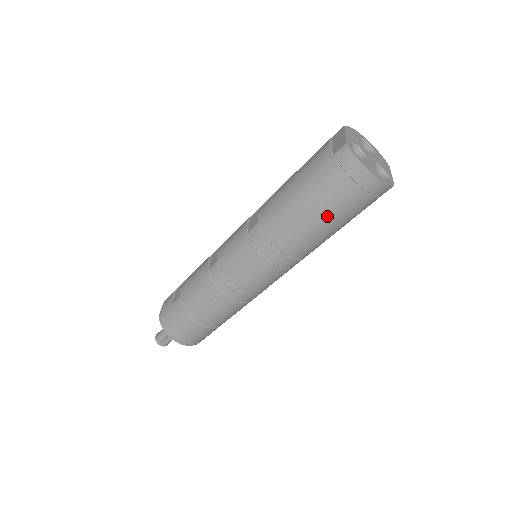
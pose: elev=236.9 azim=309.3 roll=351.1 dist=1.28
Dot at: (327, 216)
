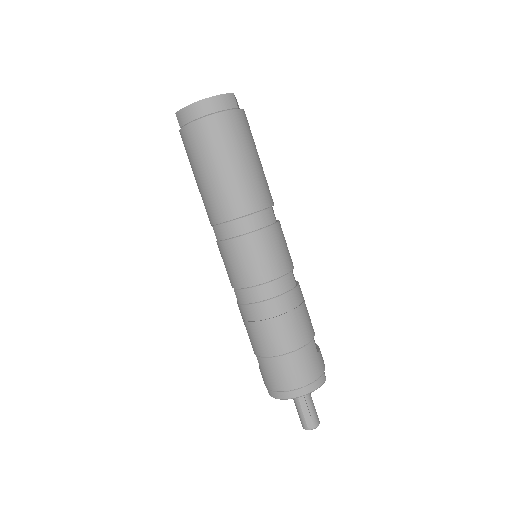
Dot at: (221, 157)
